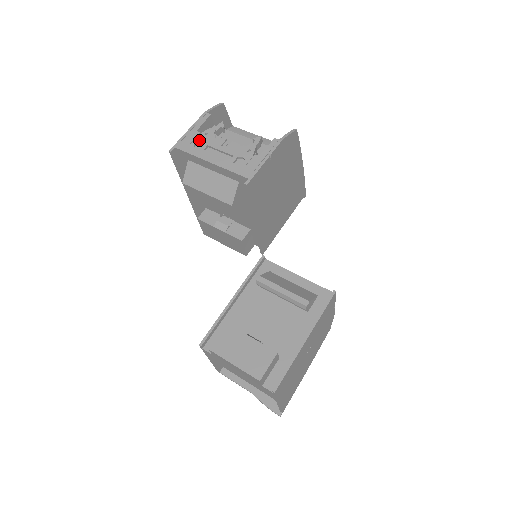
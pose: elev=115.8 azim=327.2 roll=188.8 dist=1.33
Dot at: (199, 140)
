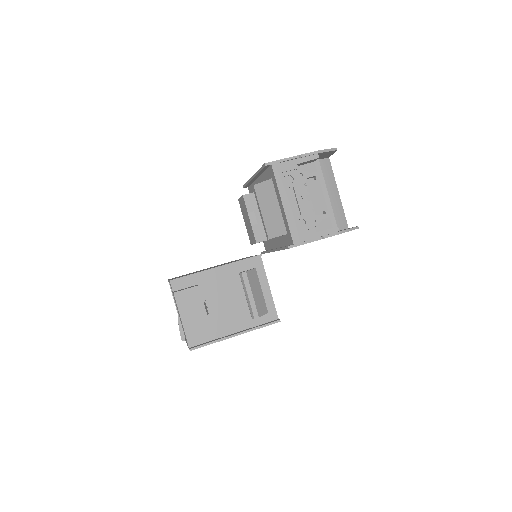
Dot at: (292, 175)
